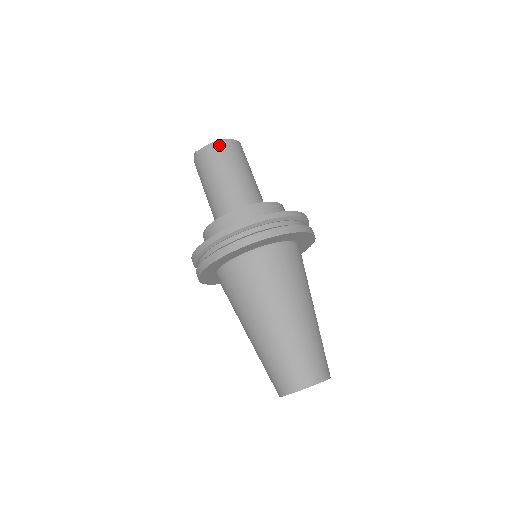
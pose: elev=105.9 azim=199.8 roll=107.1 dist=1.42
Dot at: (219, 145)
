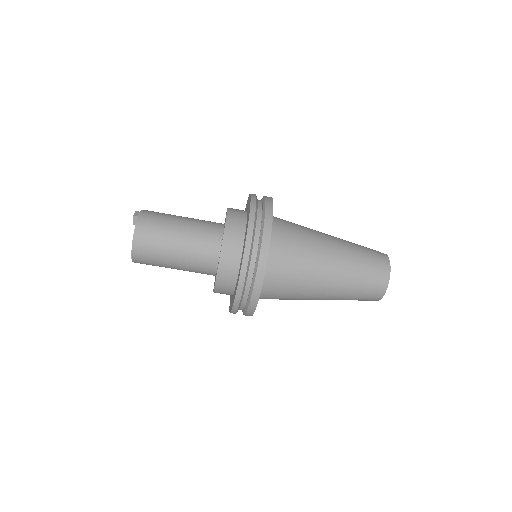
Dot at: (137, 256)
